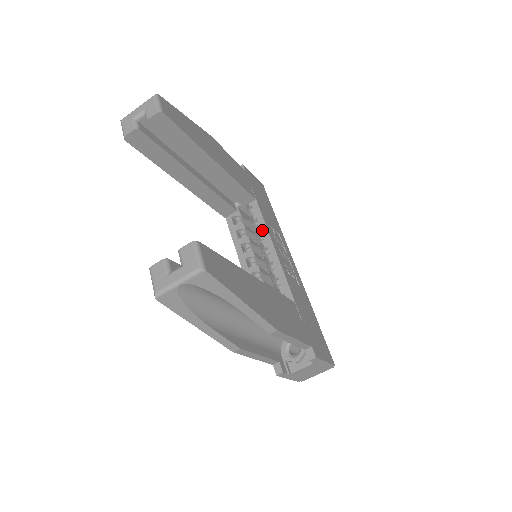
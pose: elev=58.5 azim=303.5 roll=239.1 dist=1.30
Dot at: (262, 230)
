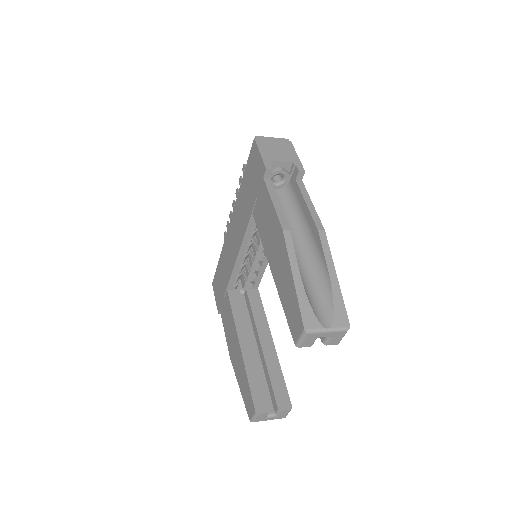
Dot at: occluded
